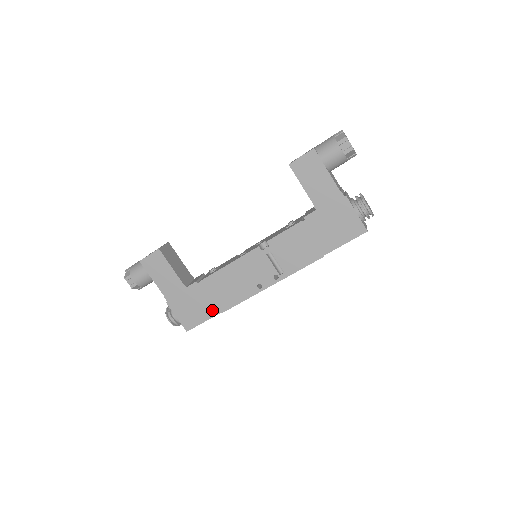
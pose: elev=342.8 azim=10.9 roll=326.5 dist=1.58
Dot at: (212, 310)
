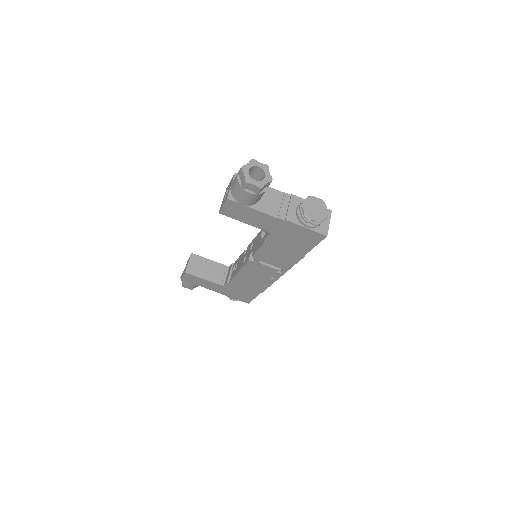
Dot at: (253, 293)
